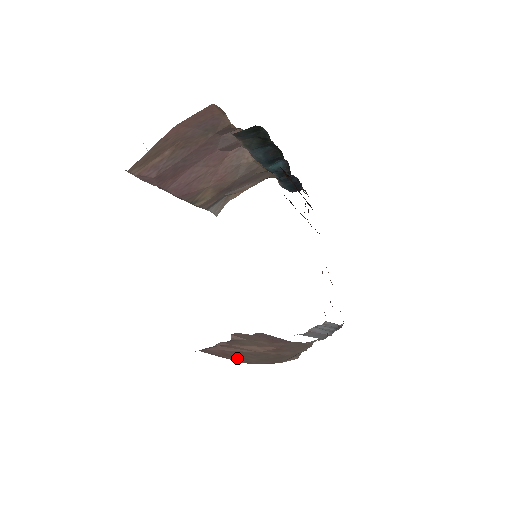
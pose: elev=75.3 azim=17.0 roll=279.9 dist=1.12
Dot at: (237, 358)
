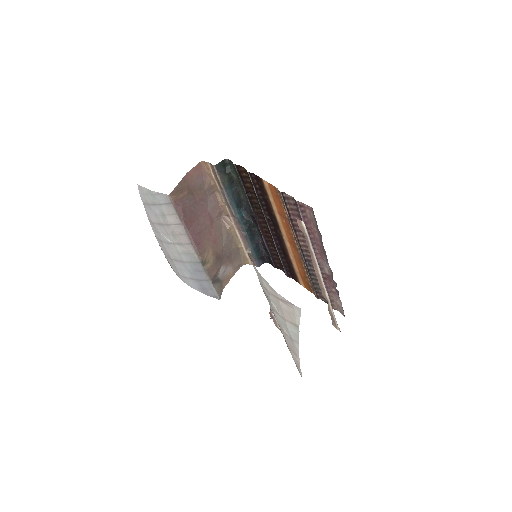
Dot at: occluded
